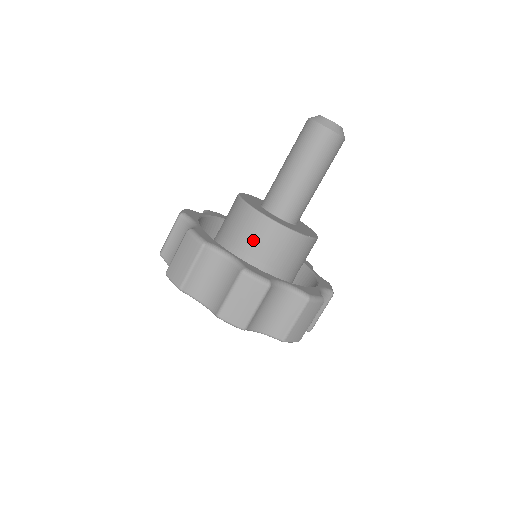
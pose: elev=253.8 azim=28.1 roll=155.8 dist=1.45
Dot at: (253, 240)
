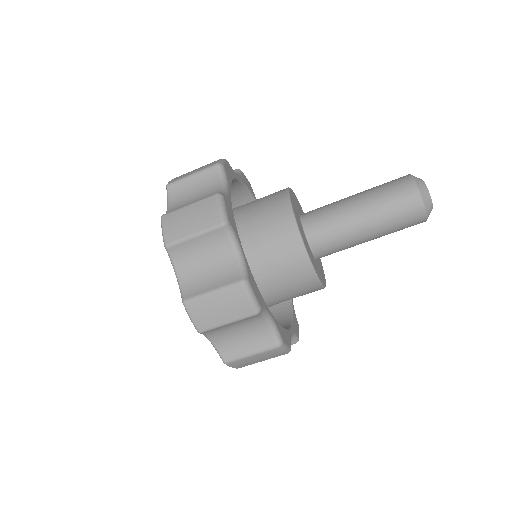
Dot at: (271, 250)
